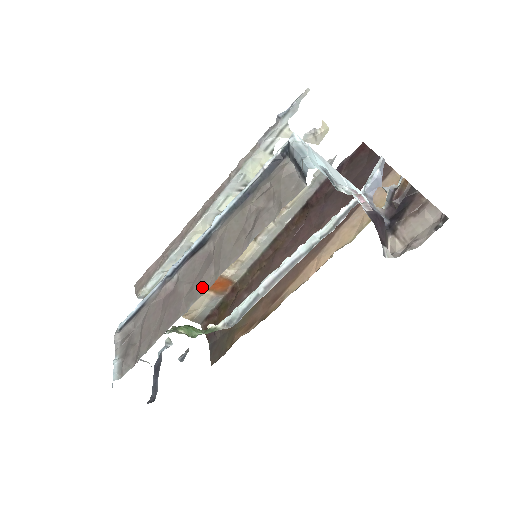
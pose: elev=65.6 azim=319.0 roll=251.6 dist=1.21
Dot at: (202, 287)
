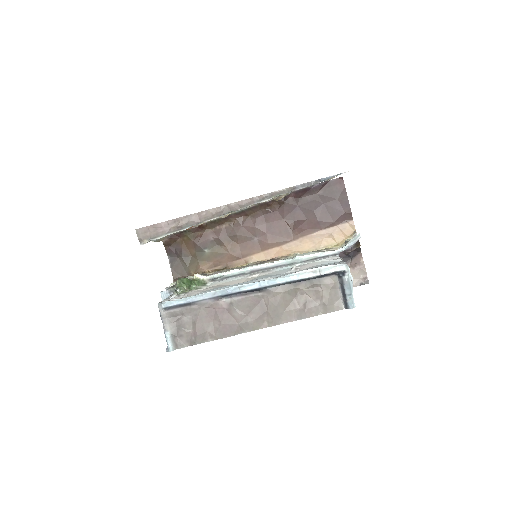
Dot at: (256, 325)
